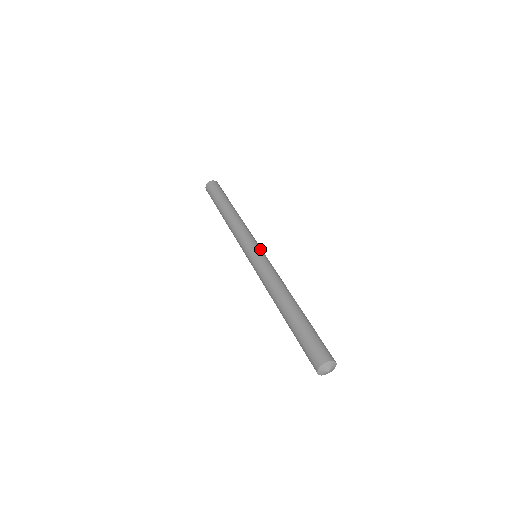
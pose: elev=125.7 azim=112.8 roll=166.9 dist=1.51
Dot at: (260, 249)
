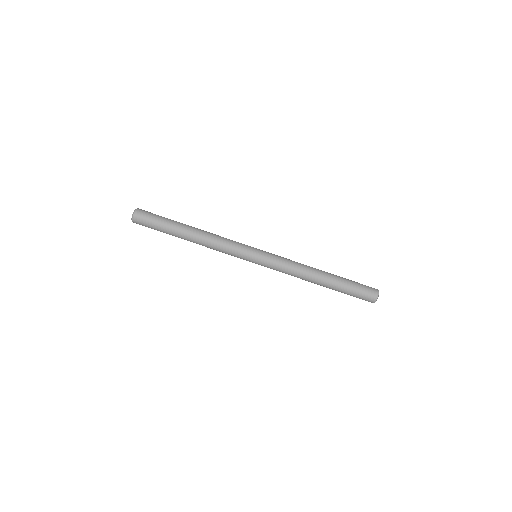
Dot at: (258, 249)
